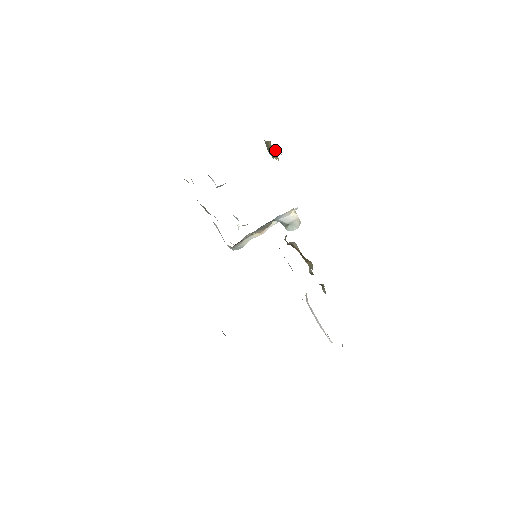
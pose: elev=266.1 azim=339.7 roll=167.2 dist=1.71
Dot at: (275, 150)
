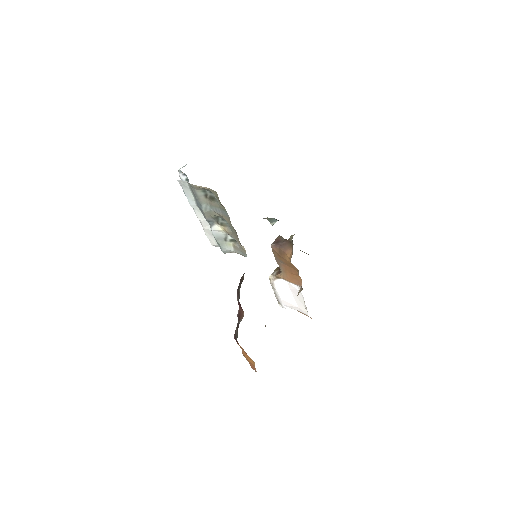
Dot at: occluded
